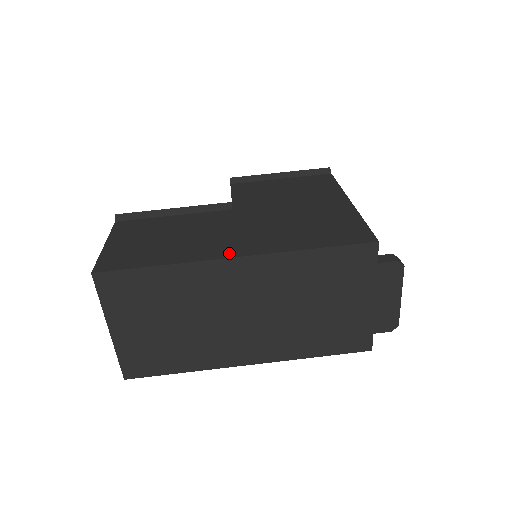
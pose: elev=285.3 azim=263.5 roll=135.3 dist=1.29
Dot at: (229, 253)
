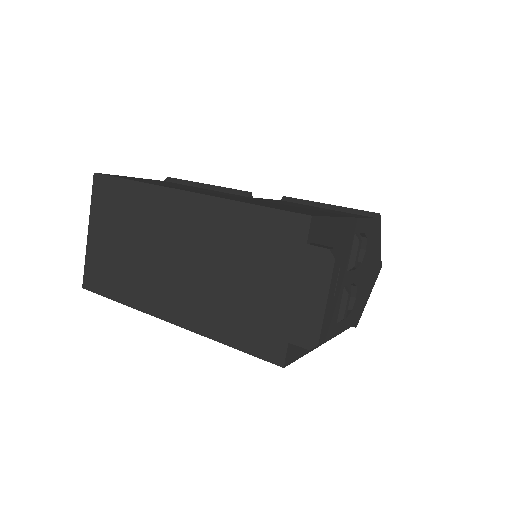
Dot at: (187, 190)
